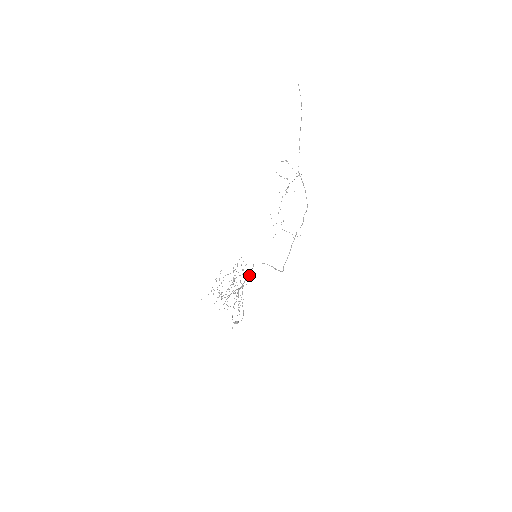
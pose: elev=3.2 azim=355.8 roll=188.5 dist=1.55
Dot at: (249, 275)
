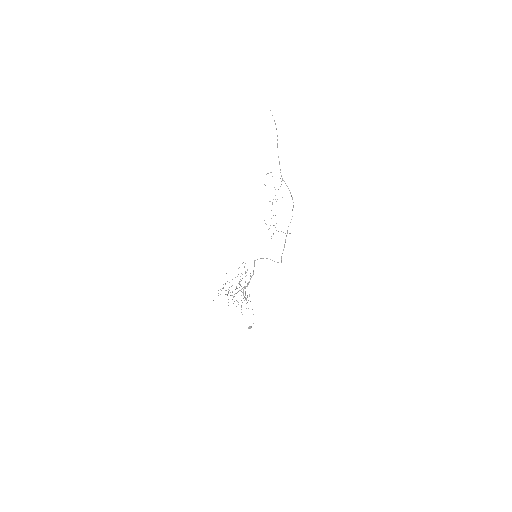
Dot at: occluded
